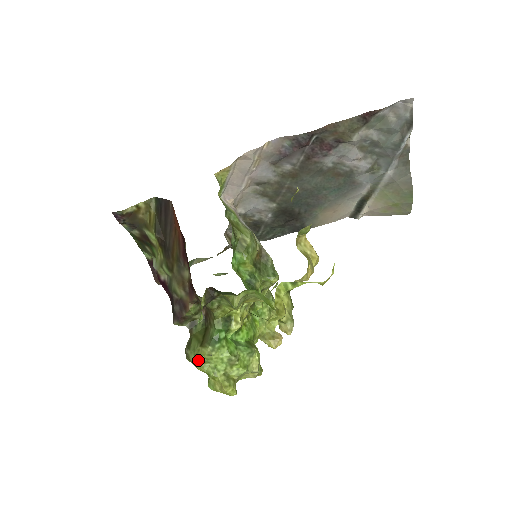
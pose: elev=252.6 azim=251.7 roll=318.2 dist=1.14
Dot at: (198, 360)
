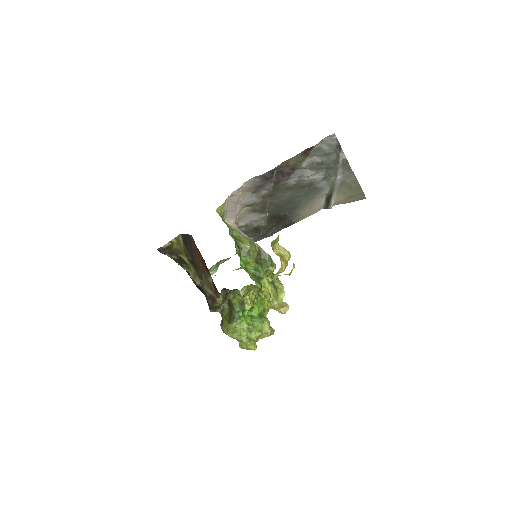
Dot at: (229, 332)
